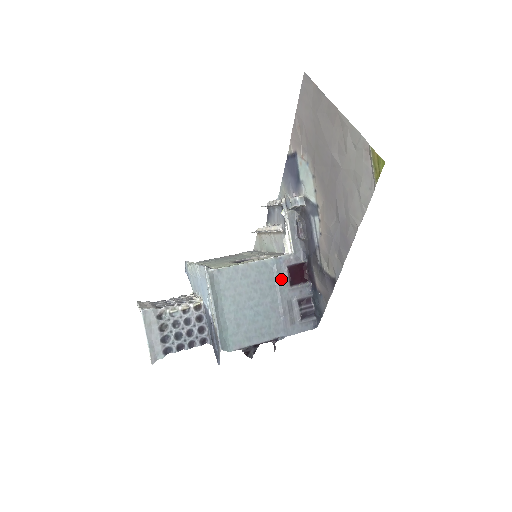
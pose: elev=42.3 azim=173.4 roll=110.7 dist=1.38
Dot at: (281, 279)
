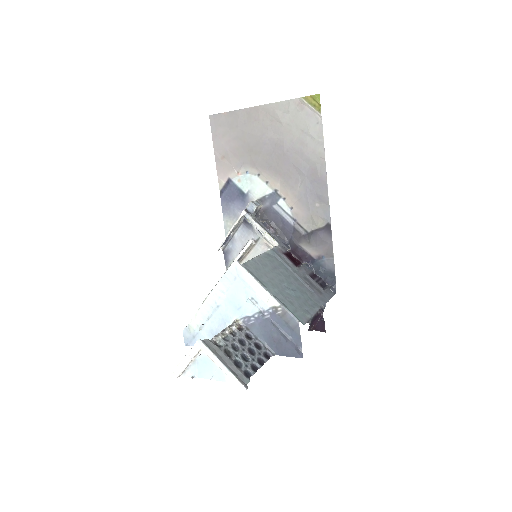
Dot at: (287, 263)
